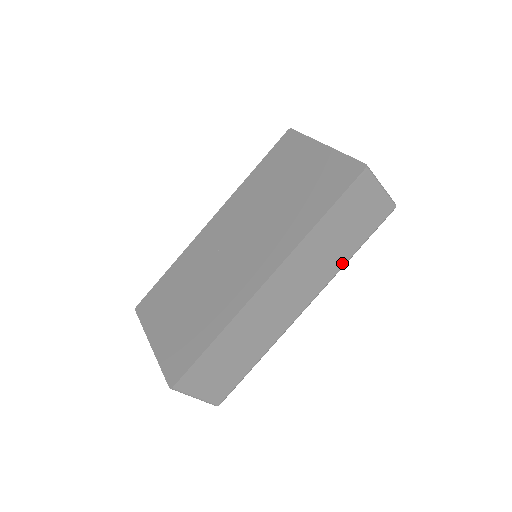
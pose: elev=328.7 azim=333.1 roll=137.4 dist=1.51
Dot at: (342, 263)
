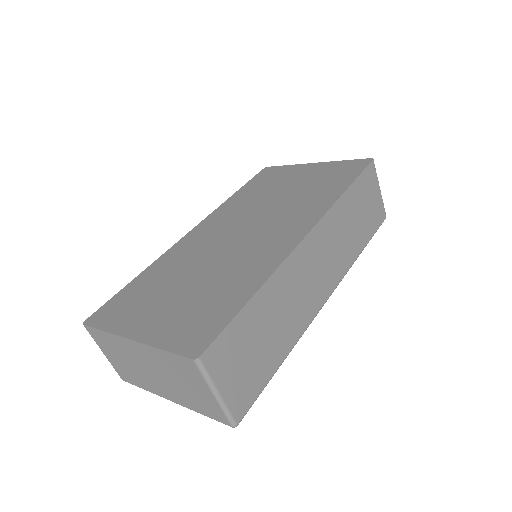
Dot at: (355, 256)
